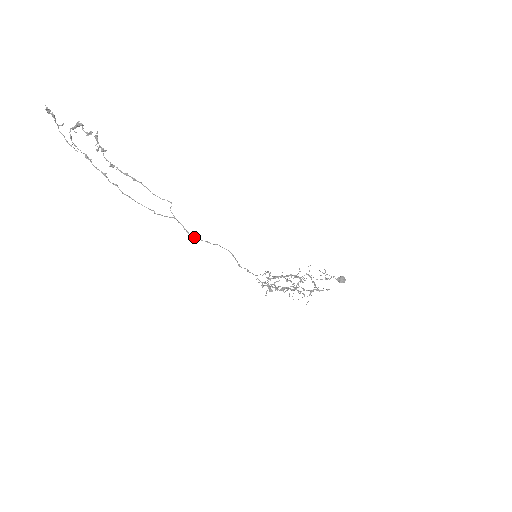
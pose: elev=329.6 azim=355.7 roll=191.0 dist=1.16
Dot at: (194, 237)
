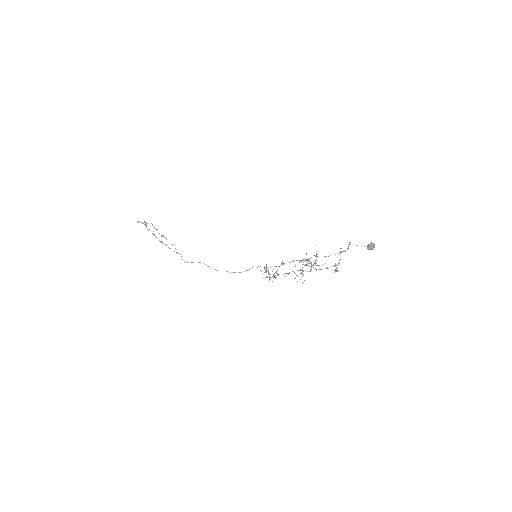
Dot at: (185, 262)
